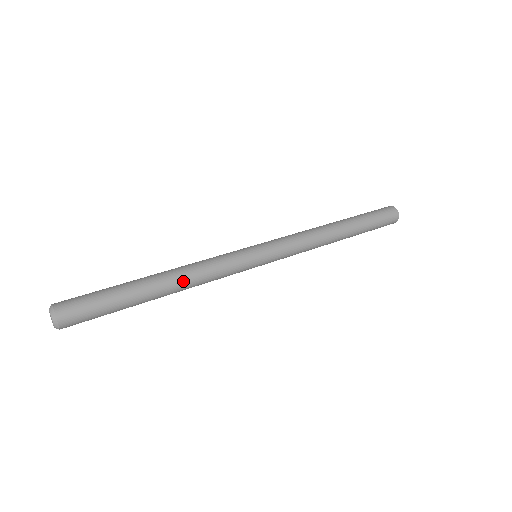
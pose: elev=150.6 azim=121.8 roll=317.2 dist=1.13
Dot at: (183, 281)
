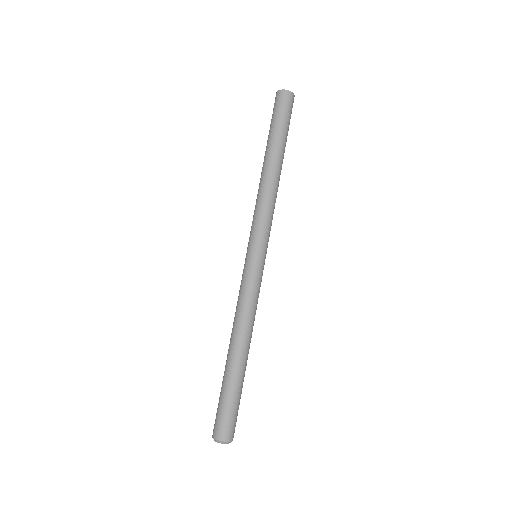
Dot at: (246, 333)
